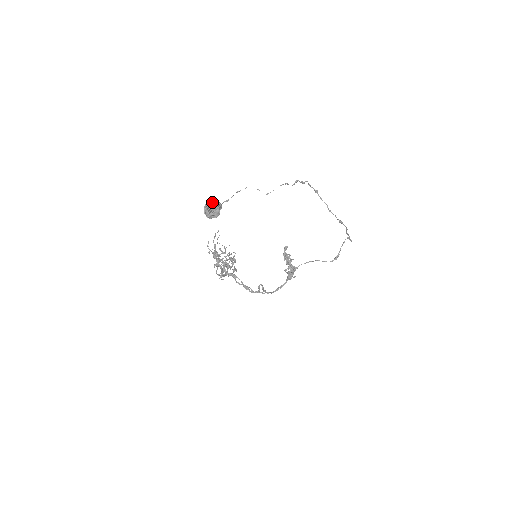
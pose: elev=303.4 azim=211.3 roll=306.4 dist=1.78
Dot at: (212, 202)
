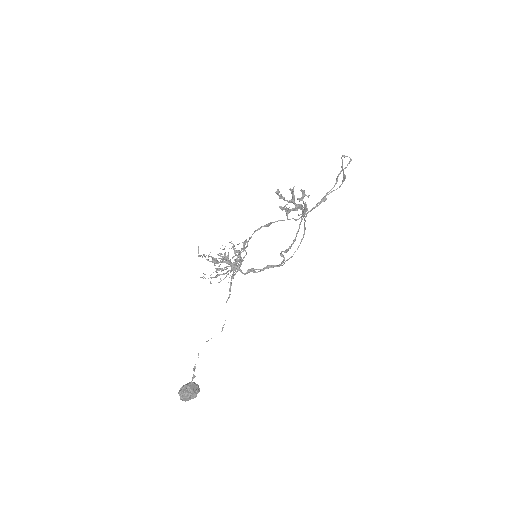
Dot at: (183, 394)
